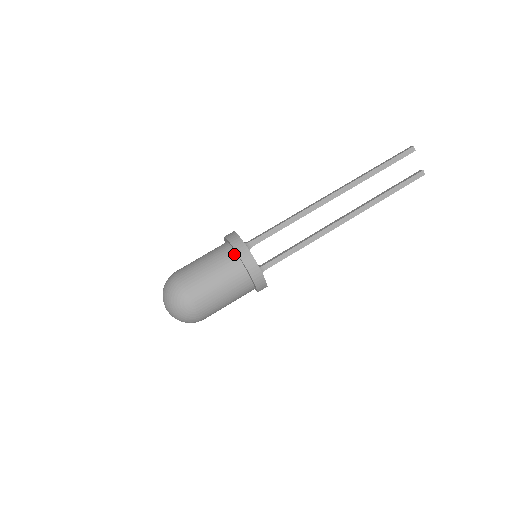
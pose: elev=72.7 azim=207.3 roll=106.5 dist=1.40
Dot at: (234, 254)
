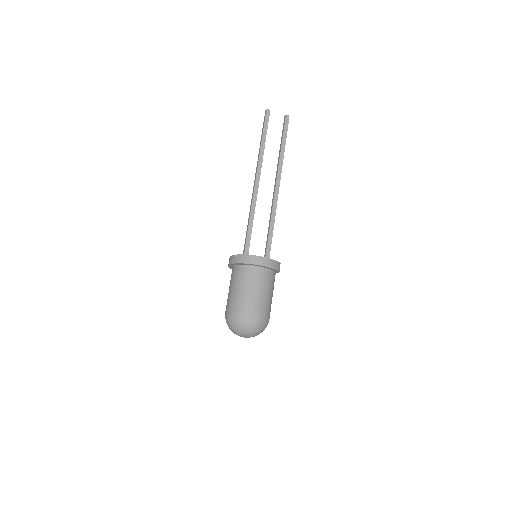
Dot at: (244, 266)
